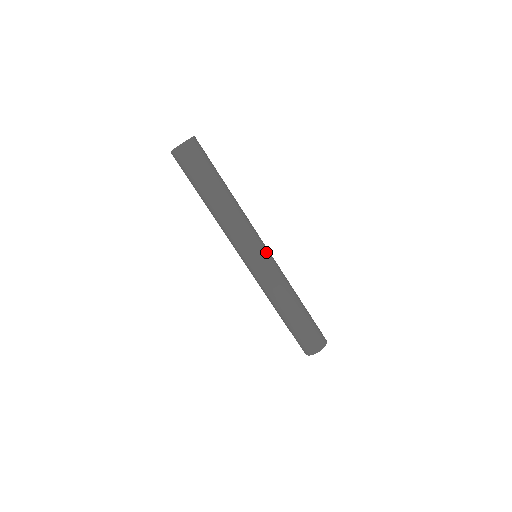
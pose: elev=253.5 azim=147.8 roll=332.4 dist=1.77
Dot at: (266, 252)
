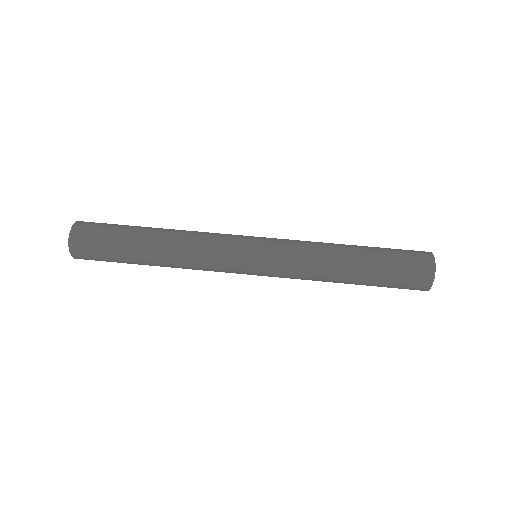
Dot at: occluded
